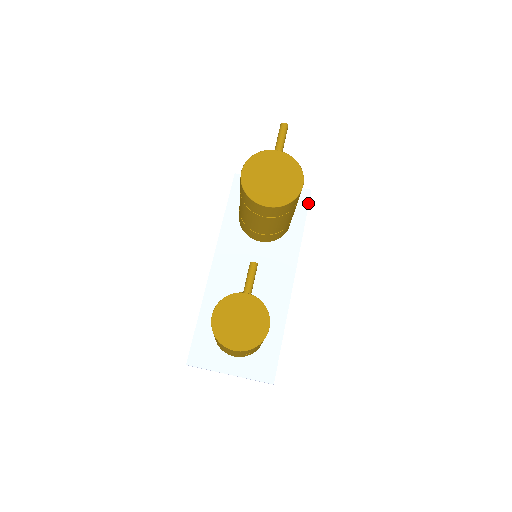
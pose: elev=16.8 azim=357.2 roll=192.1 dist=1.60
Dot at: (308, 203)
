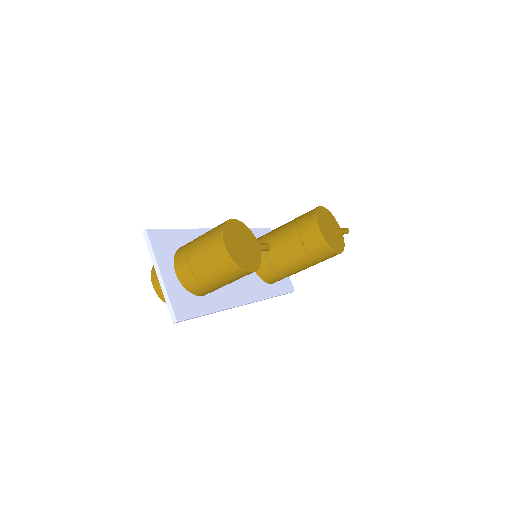
Dot at: (288, 292)
